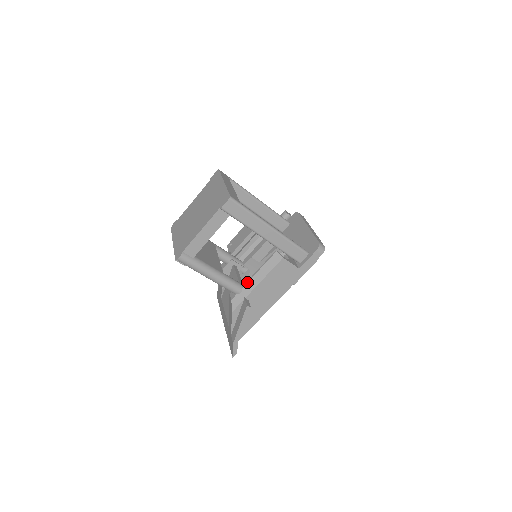
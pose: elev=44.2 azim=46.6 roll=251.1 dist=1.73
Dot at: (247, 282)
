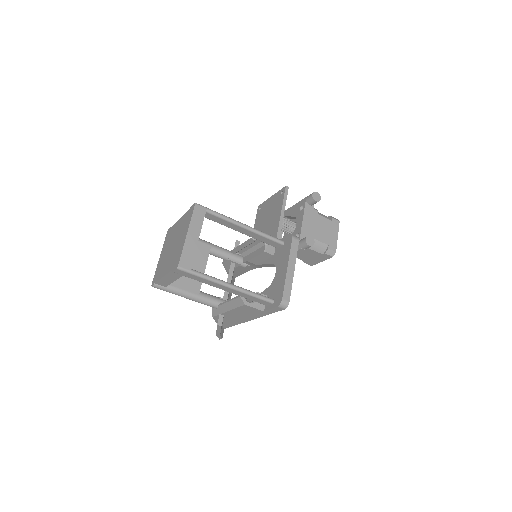
Dot at: (221, 304)
